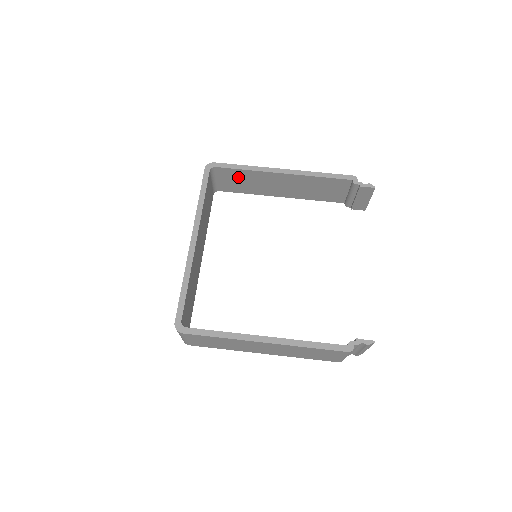
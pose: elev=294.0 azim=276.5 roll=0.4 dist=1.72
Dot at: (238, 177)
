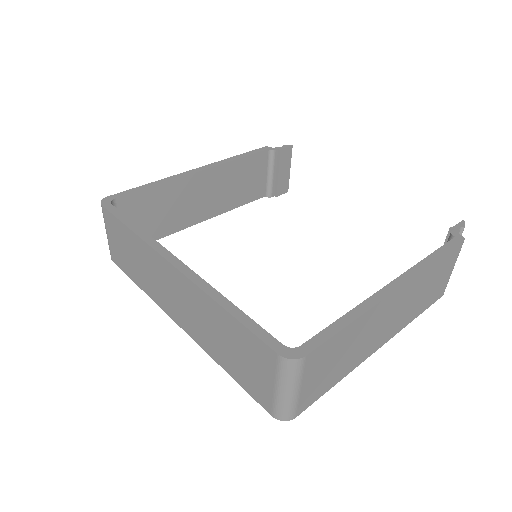
Dot at: (147, 207)
